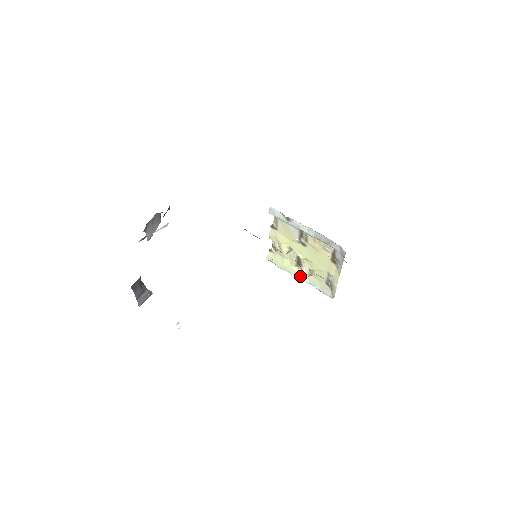
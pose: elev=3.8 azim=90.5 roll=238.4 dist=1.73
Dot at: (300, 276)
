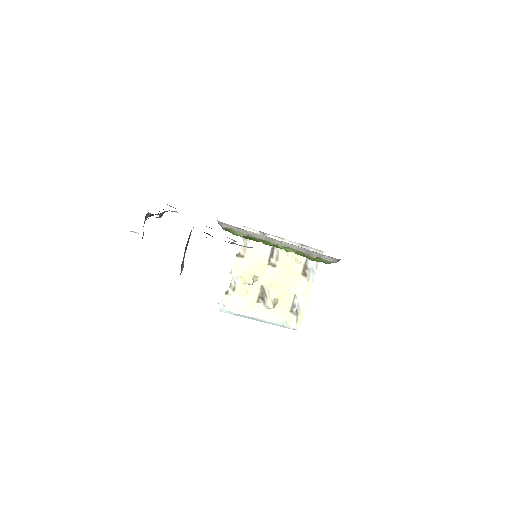
Dot at: (260, 314)
